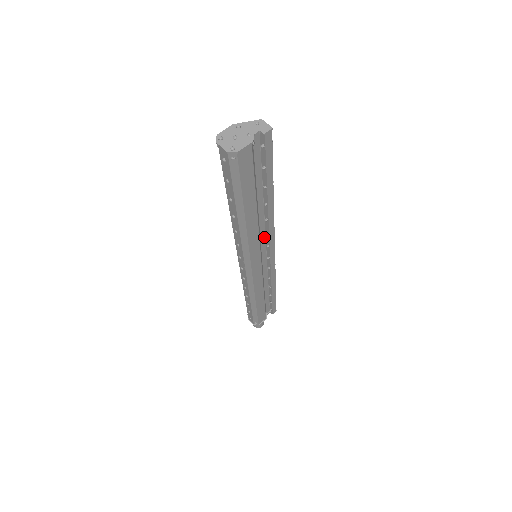
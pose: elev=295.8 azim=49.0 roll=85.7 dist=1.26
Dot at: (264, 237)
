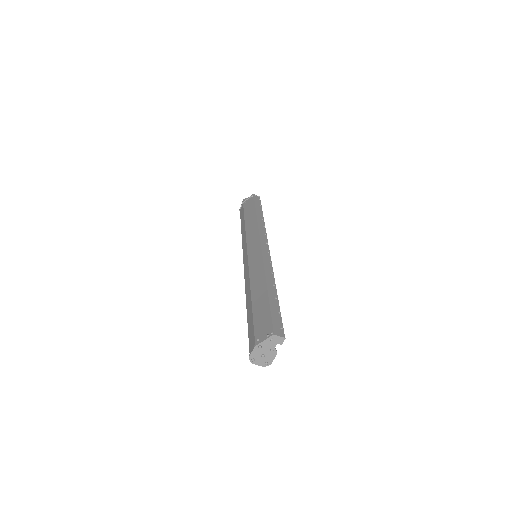
Dot at: occluded
